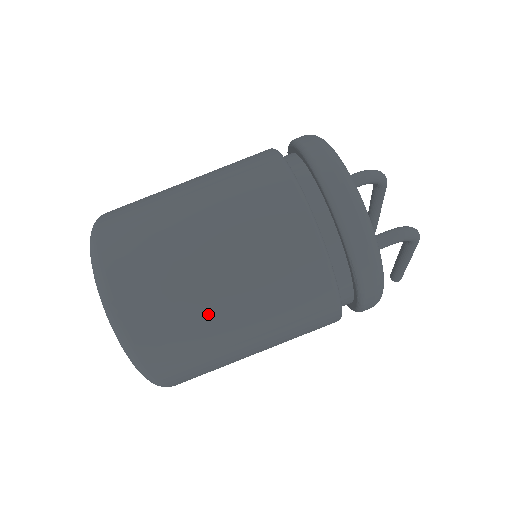
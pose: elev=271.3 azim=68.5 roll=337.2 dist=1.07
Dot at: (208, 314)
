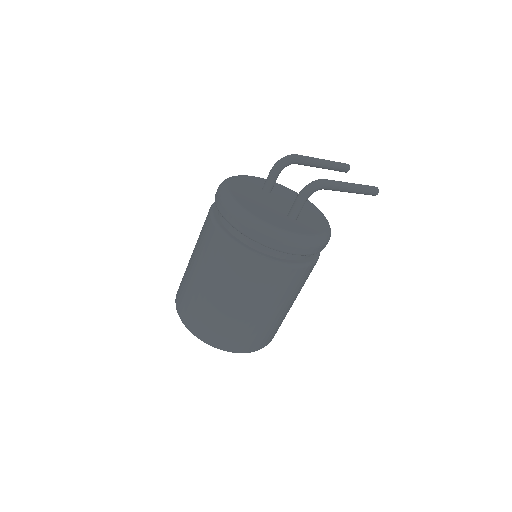
Dot at: (226, 312)
